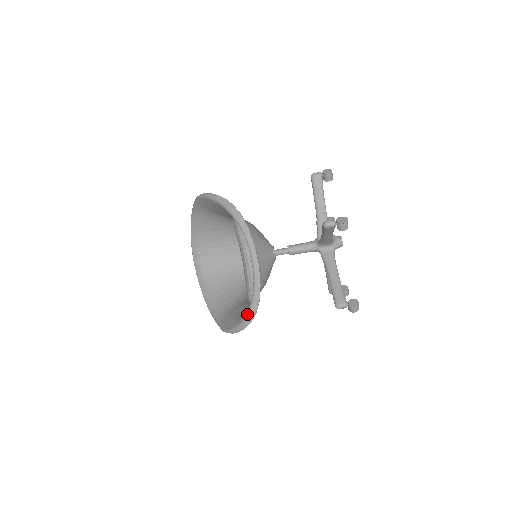
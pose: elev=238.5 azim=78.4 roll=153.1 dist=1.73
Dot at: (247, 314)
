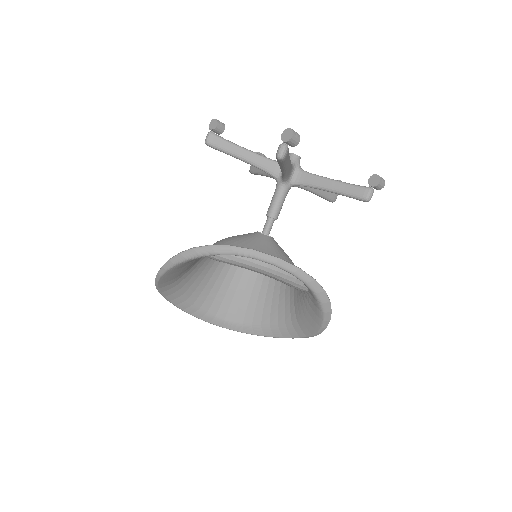
Dot at: (319, 301)
